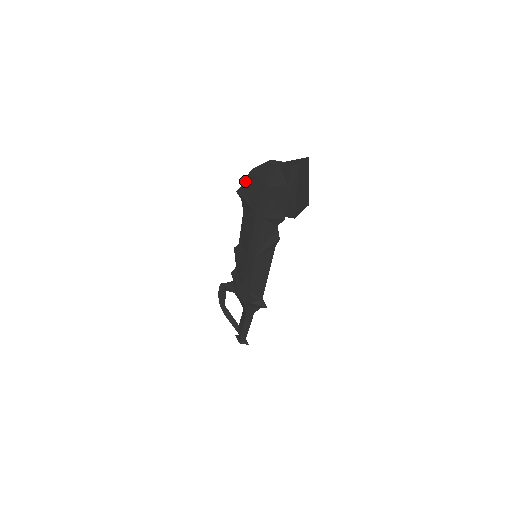
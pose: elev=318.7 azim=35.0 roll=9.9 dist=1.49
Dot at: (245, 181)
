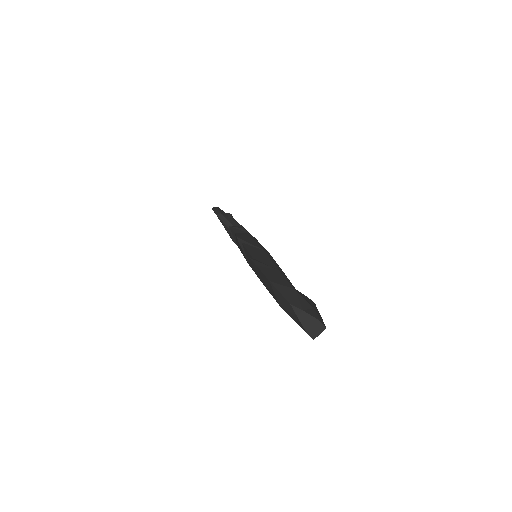
Dot at: (261, 272)
